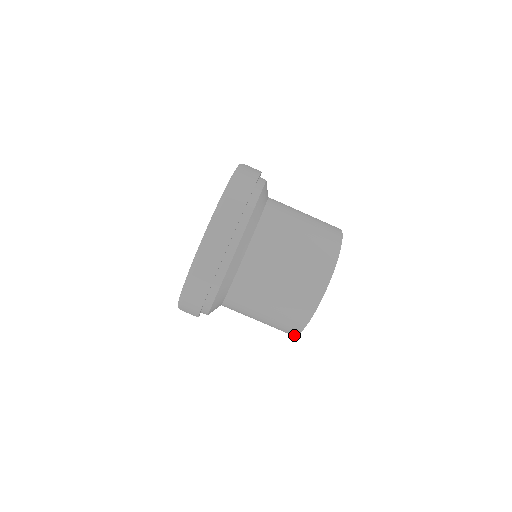
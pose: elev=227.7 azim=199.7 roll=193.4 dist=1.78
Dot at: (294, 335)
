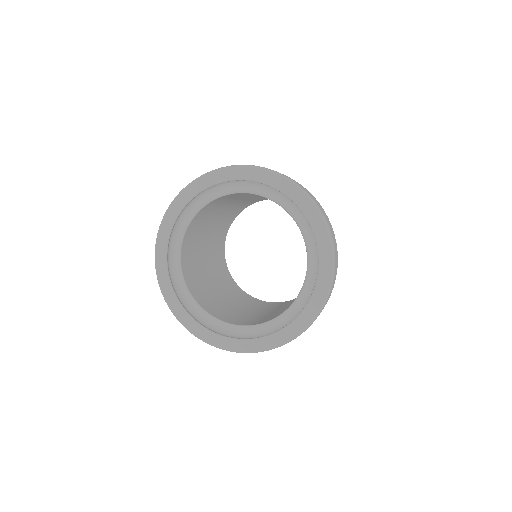
Dot at: occluded
